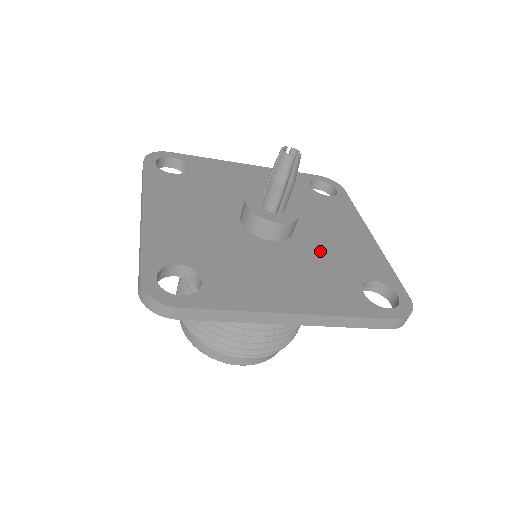
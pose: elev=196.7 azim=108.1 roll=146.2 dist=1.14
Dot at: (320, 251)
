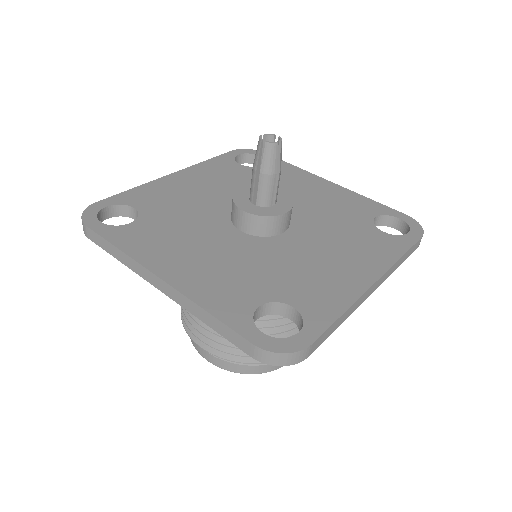
Dot at: (320, 218)
